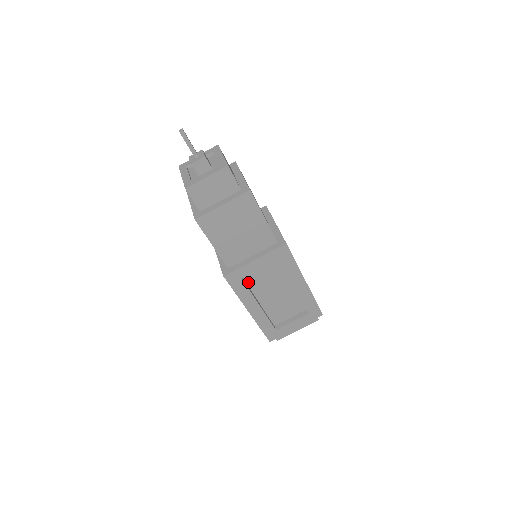
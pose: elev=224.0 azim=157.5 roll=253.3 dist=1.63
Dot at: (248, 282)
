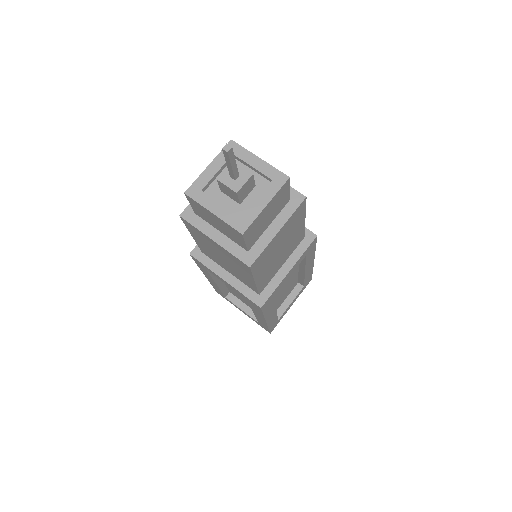
Dot at: occluded
